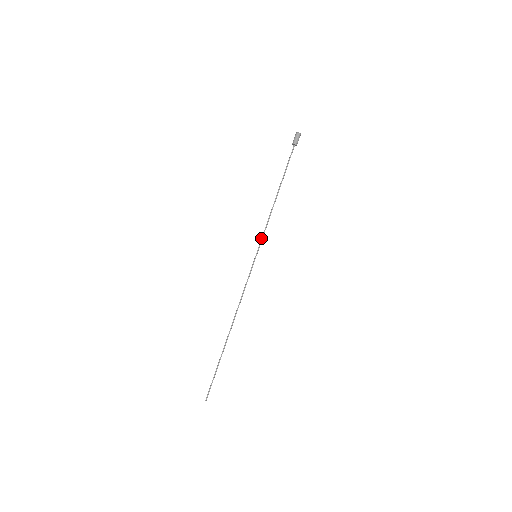
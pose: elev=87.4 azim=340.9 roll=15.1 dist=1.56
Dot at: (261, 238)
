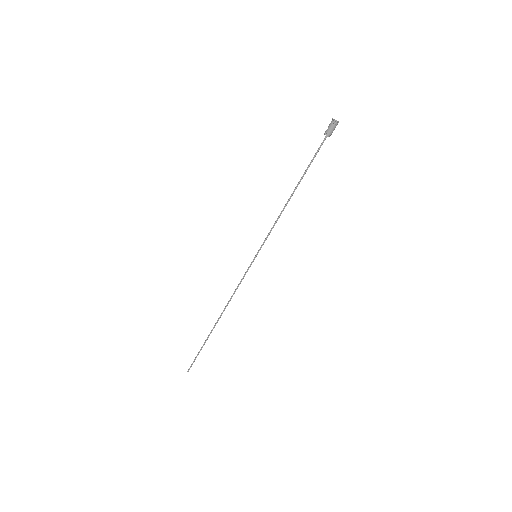
Dot at: (265, 239)
